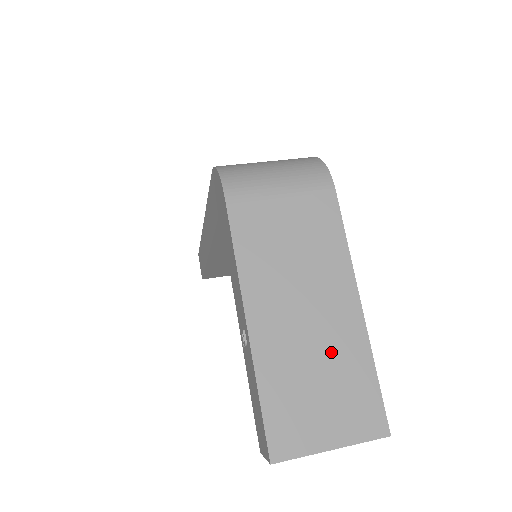
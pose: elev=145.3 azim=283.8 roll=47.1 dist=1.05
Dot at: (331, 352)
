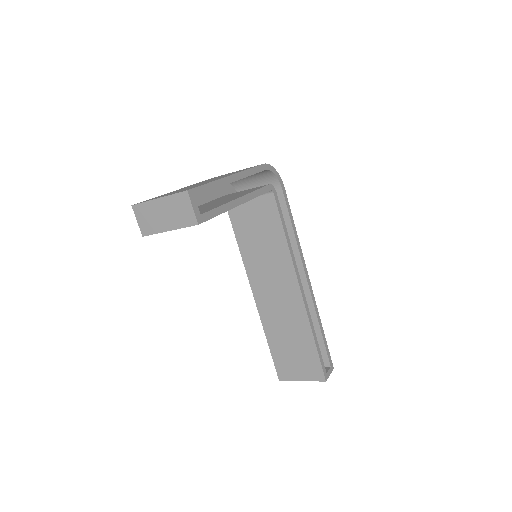
Dot at: occluded
